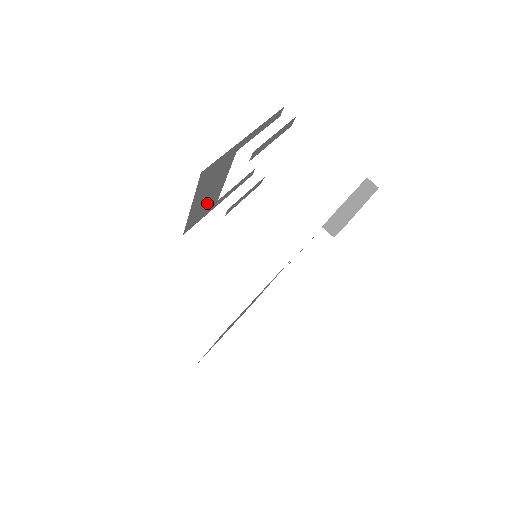
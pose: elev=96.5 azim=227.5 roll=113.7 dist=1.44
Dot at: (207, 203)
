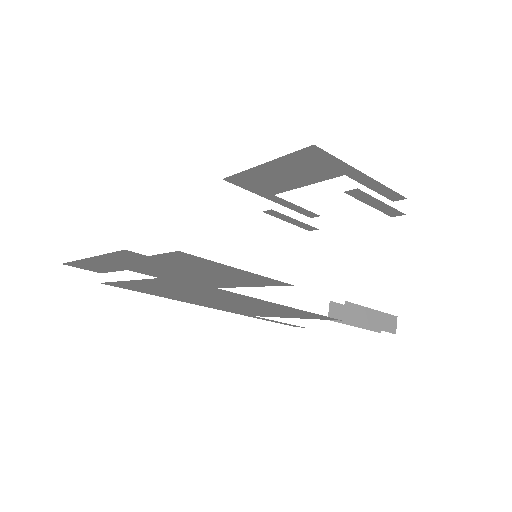
Dot at: (269, 183)
